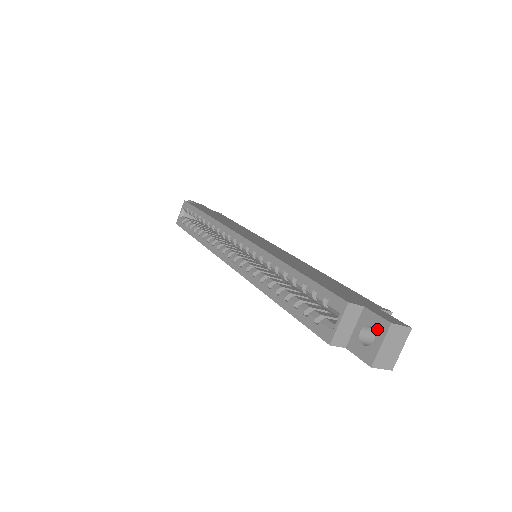
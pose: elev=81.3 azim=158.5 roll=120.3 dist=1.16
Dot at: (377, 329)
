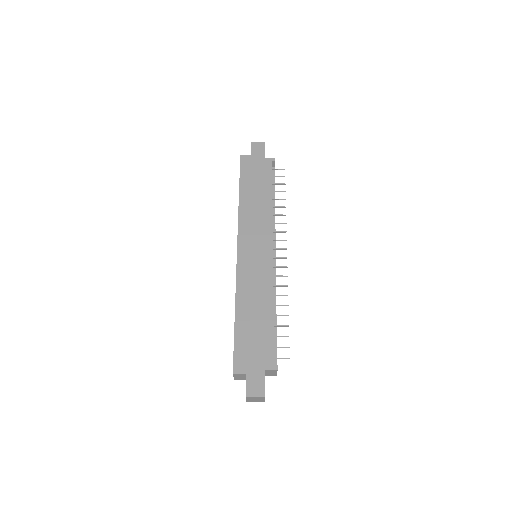
Dot at: occluded
